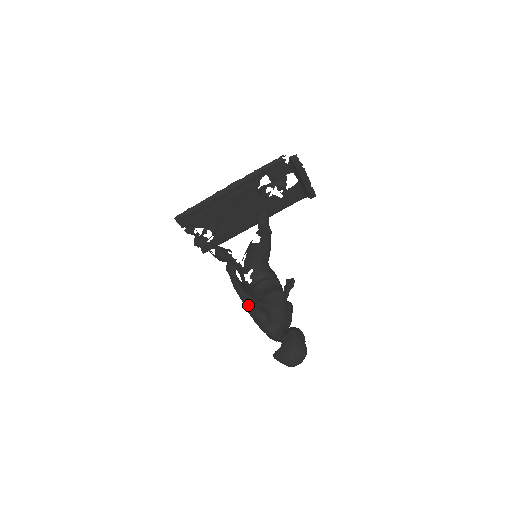
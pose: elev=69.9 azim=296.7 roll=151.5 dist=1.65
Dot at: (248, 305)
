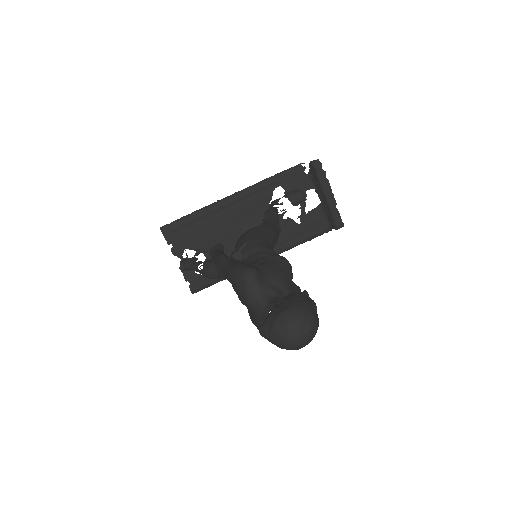
Dot at: (229, 265)
